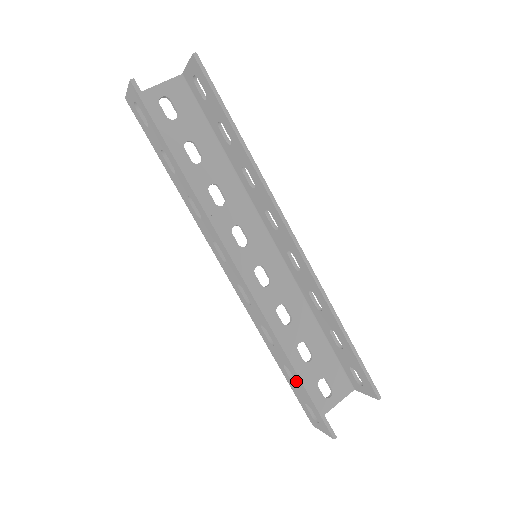
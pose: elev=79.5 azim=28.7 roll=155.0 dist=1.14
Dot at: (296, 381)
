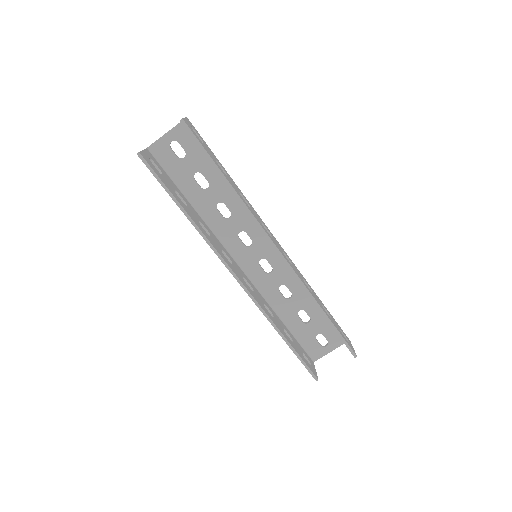
Dot at: occluded
